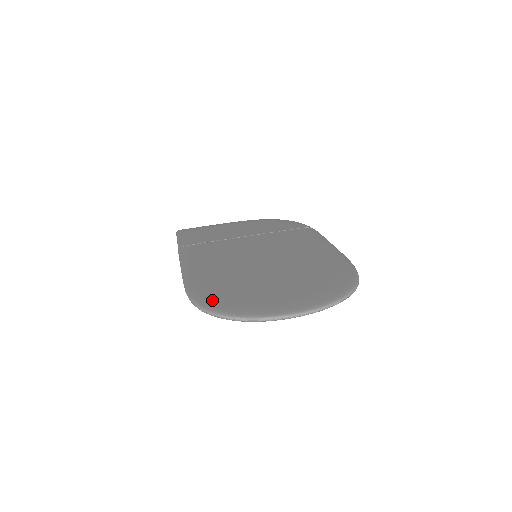
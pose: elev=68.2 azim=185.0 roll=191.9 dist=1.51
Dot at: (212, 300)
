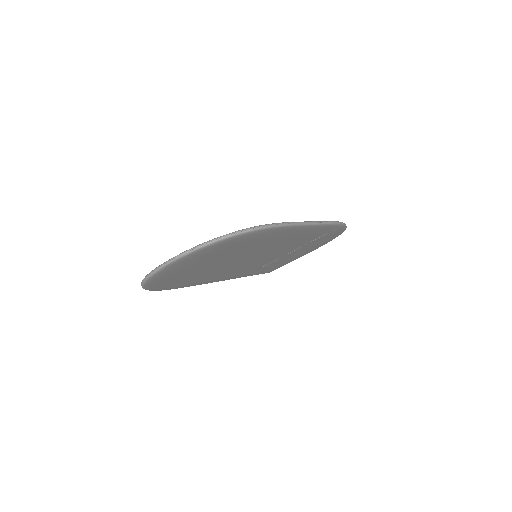
Dot at: occluded
